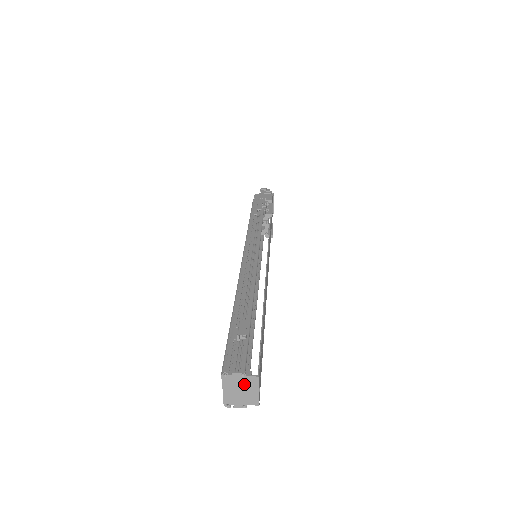
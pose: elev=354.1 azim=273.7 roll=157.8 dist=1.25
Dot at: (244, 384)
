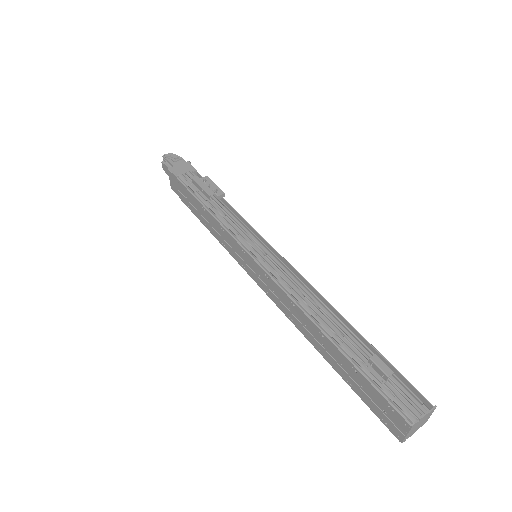
Dot at: (424, 419)
